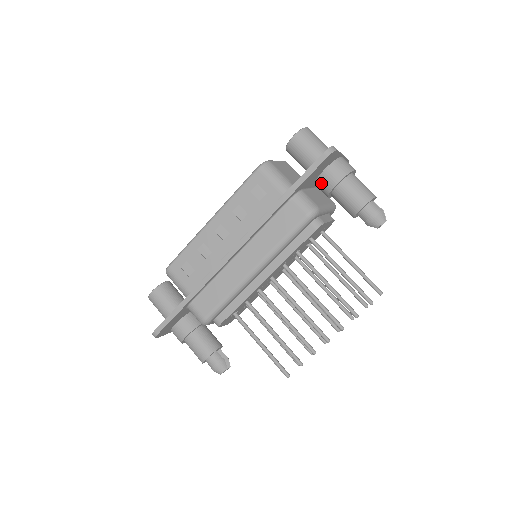
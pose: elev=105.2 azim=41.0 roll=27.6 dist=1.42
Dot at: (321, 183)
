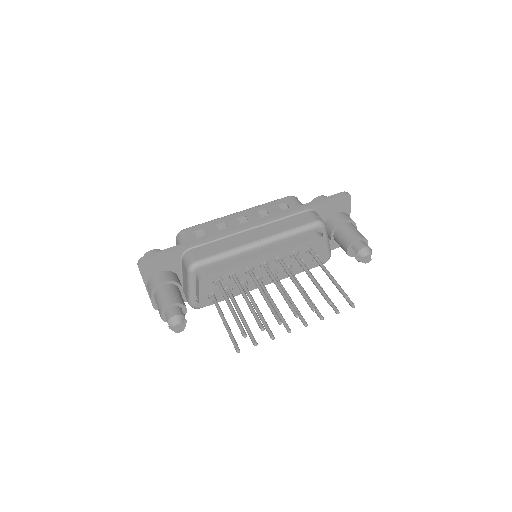
Dot at: (330, 221)
